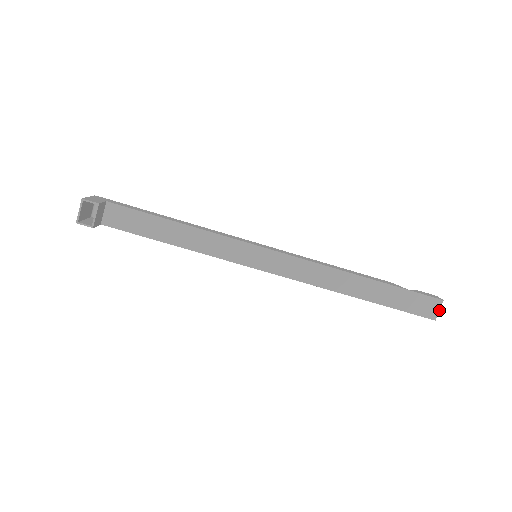
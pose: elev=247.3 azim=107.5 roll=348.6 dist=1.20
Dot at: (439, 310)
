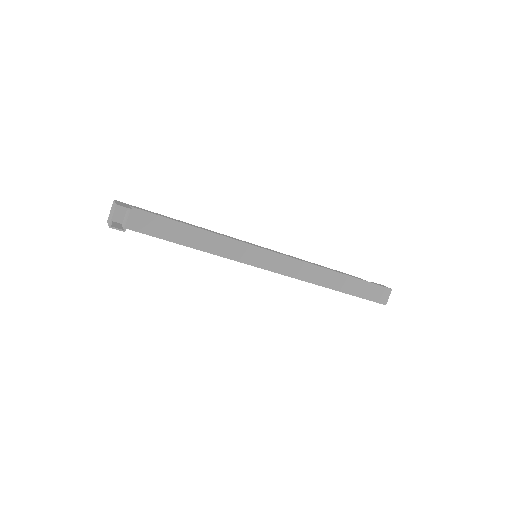
Dot at: occluded
